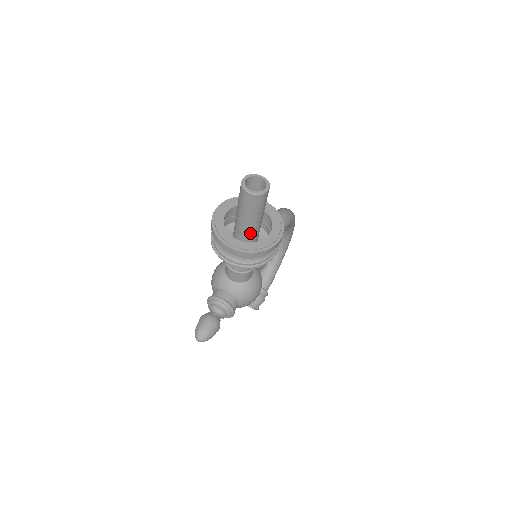
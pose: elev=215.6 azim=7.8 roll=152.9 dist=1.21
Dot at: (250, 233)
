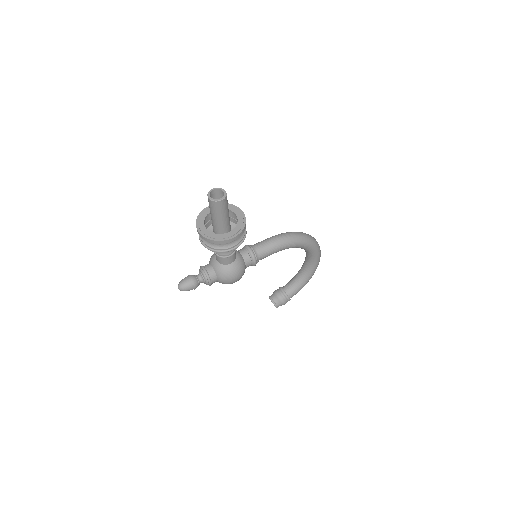
Dot at: (217, 227)
